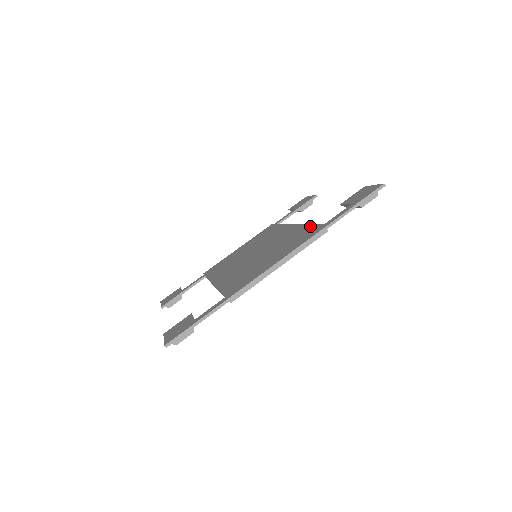
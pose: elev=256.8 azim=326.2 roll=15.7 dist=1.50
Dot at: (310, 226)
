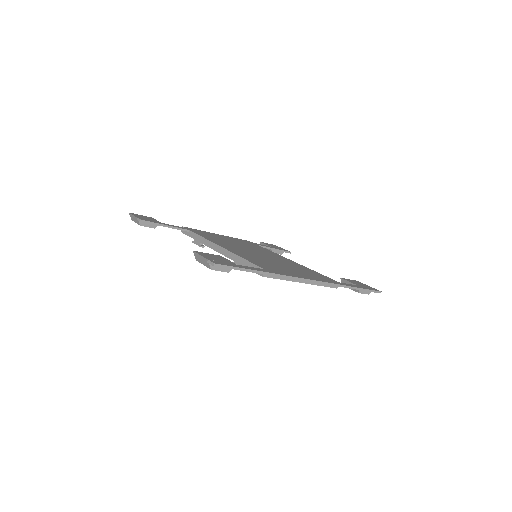
Dot at: (321, 274)
